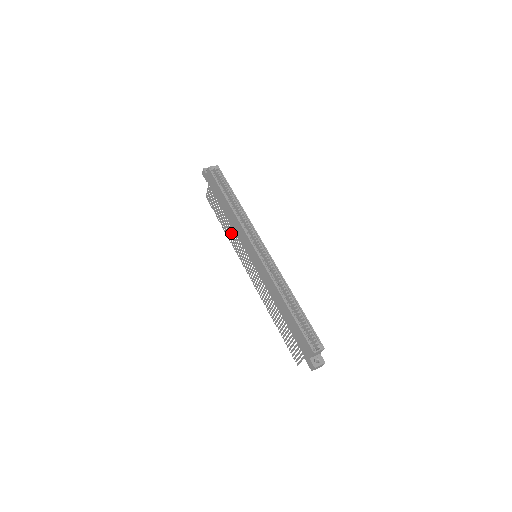
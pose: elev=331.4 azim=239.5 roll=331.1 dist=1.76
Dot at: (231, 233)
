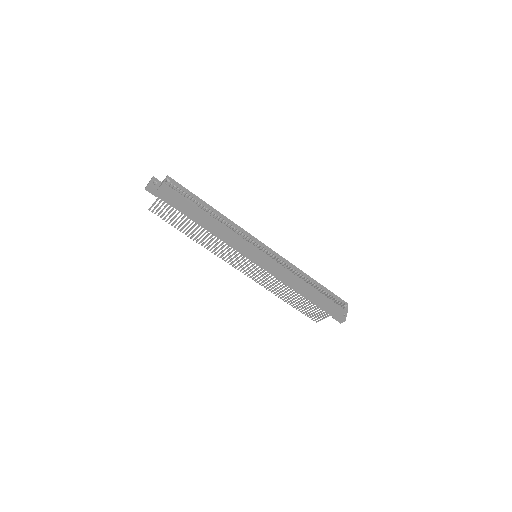
Dot at: (210, 241)
